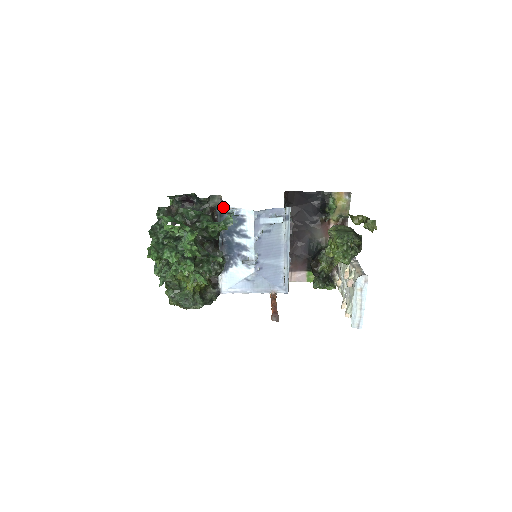
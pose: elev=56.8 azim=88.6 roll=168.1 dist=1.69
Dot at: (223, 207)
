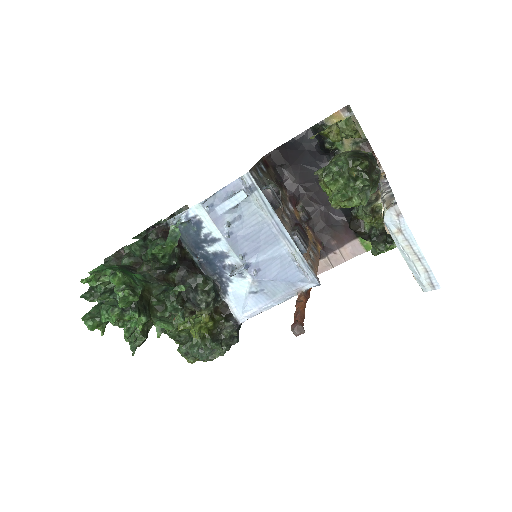
Dot at: (172, 219)
